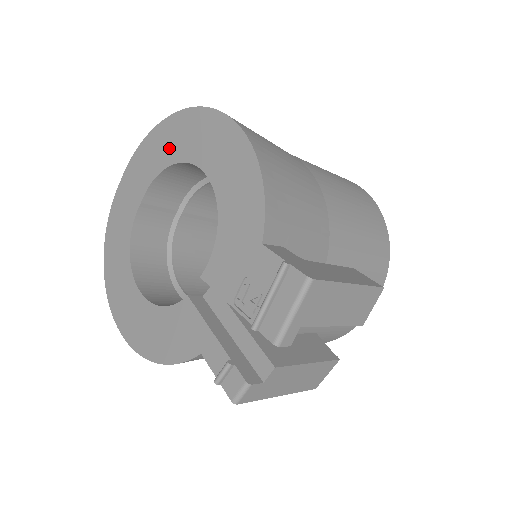
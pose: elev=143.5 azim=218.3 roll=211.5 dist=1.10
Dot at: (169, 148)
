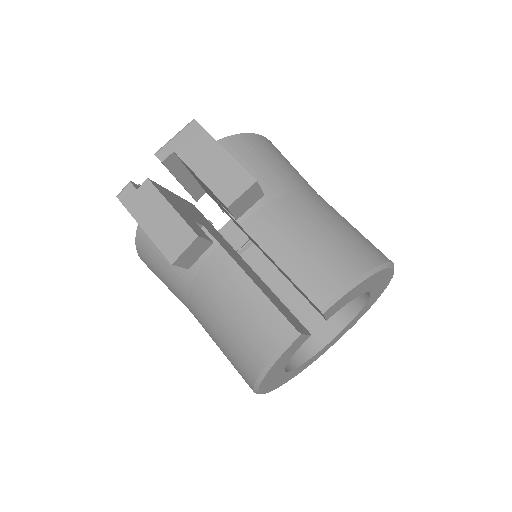
Dot at: occluded
